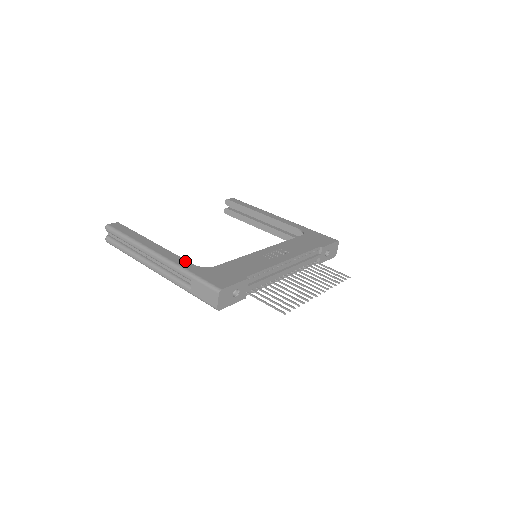
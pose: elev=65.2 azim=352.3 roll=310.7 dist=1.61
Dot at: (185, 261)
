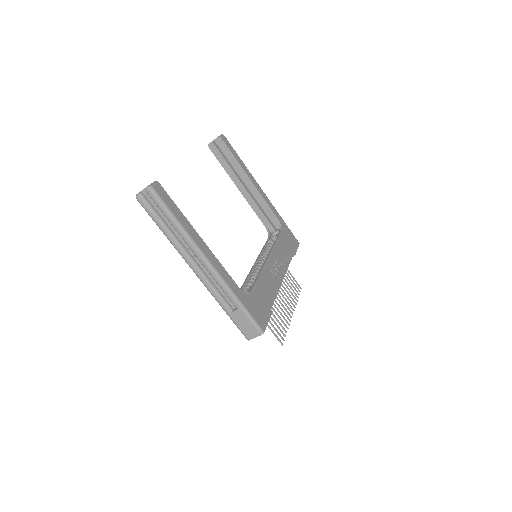
Dot at: (232, 281)
